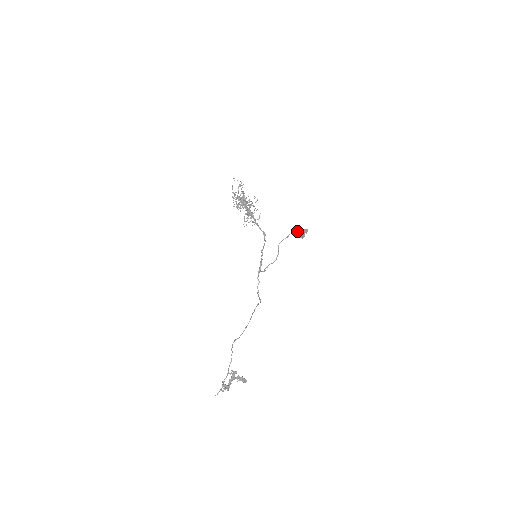
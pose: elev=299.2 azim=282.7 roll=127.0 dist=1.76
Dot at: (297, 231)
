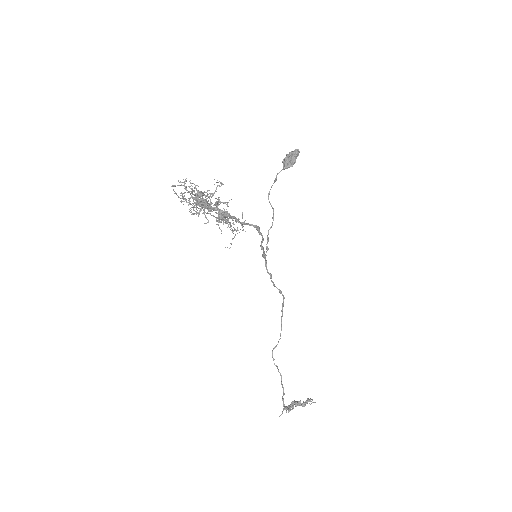
Dot at: (286, 164)
